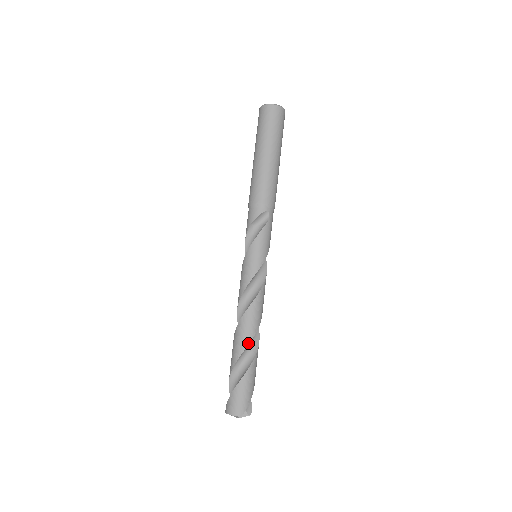
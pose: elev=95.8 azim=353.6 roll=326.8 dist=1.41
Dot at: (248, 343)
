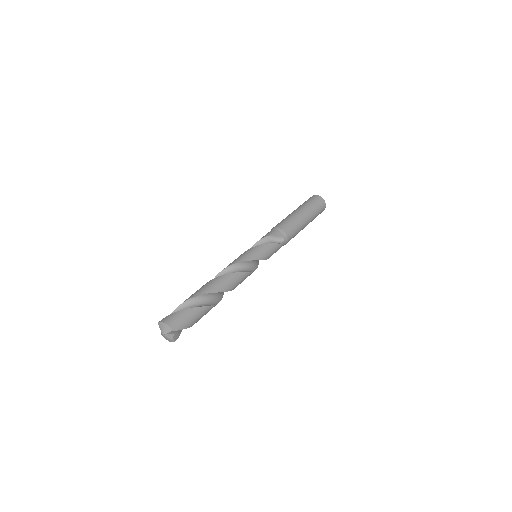
Dot at: (217, 291)
